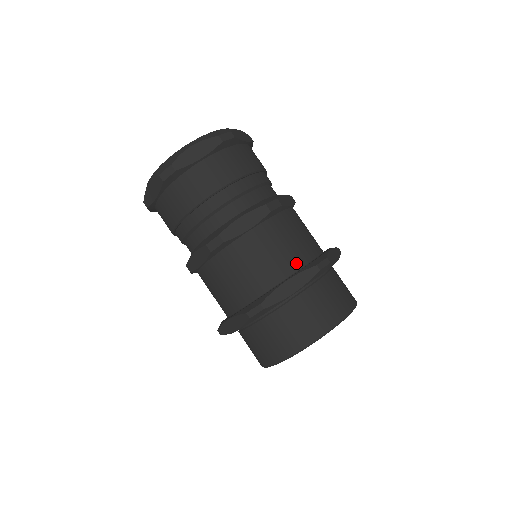
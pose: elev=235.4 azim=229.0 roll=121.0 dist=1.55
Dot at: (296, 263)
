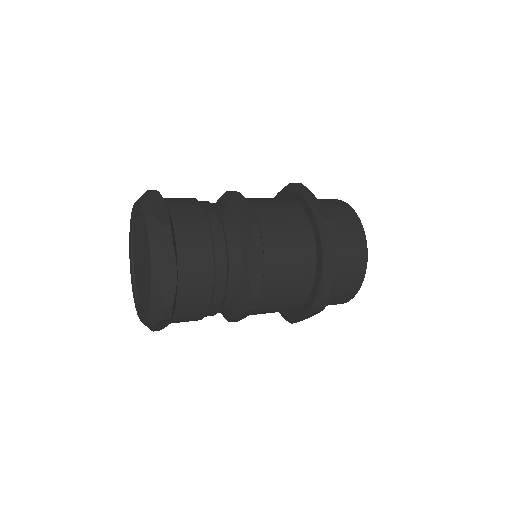
Dot at: (289, 200)
